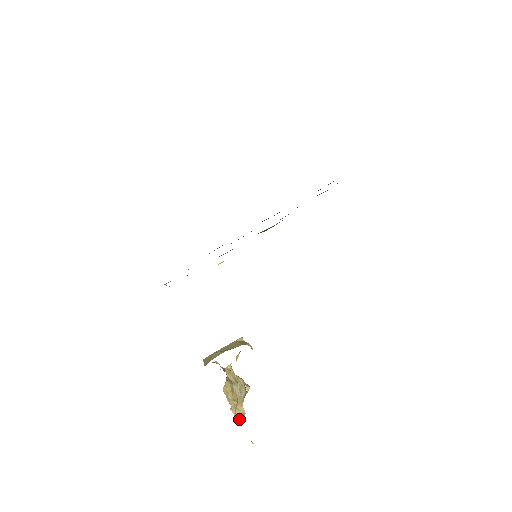
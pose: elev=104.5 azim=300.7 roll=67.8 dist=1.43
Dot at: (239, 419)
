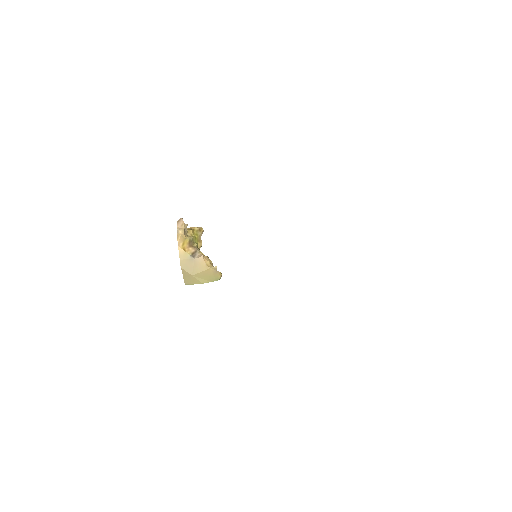
Dot at: occluded
